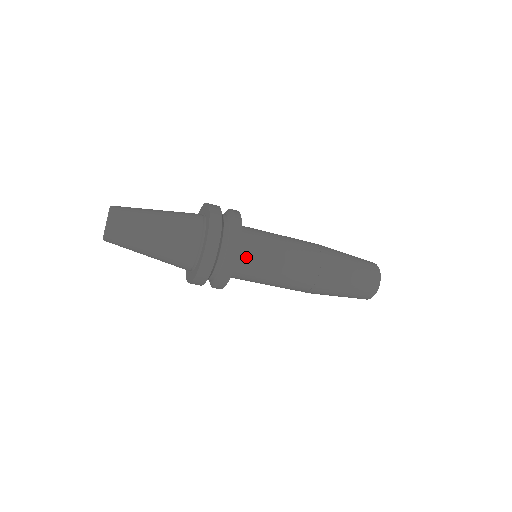
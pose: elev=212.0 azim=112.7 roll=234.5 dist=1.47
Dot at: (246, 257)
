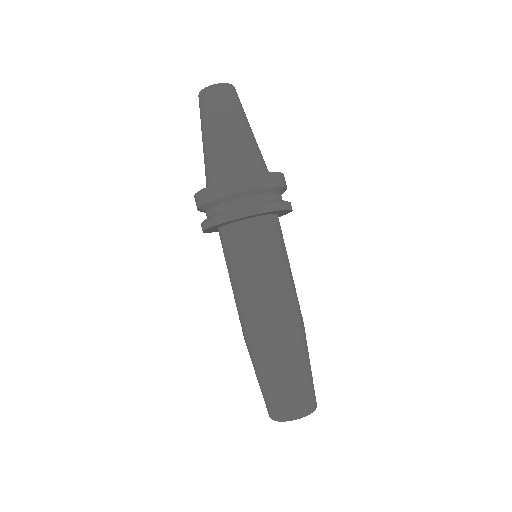
Dot at: (256, 232)
